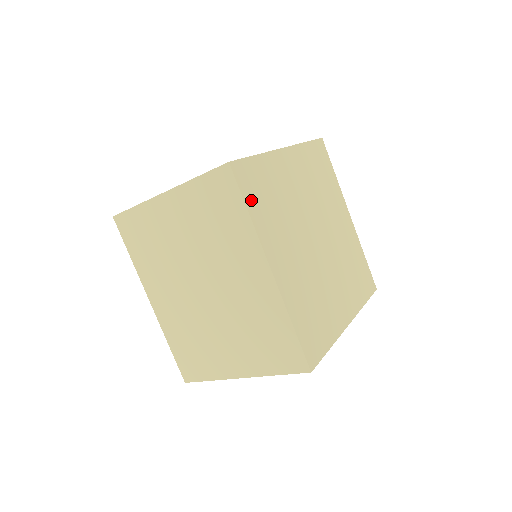
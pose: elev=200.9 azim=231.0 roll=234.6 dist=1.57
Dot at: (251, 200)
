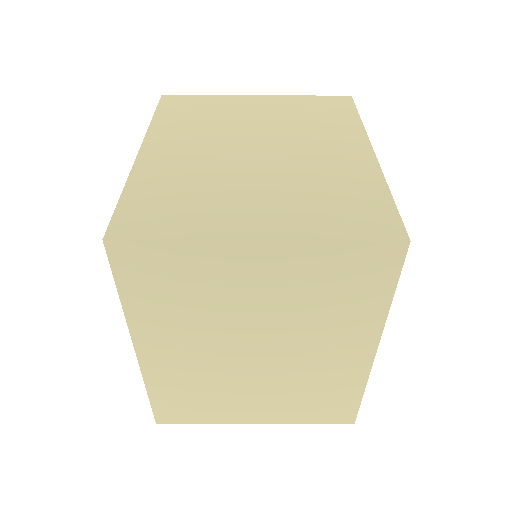
Dot at: occluded
